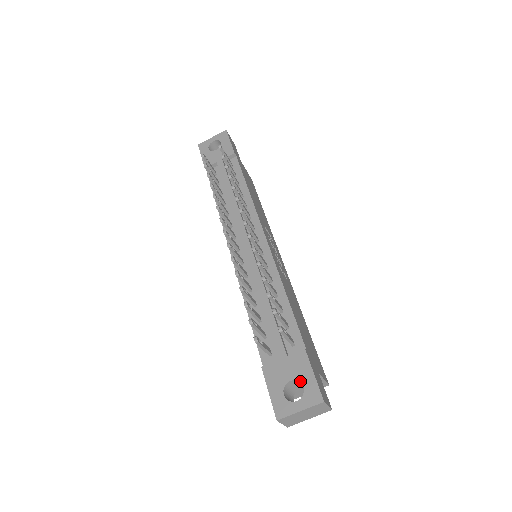
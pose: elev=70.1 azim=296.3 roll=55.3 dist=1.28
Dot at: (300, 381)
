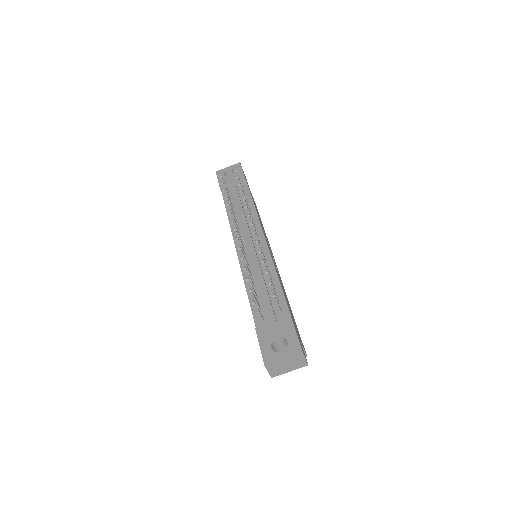
Dot at: (285, 338)
